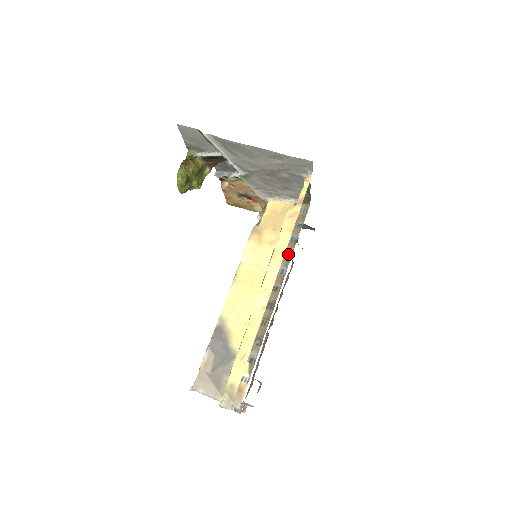
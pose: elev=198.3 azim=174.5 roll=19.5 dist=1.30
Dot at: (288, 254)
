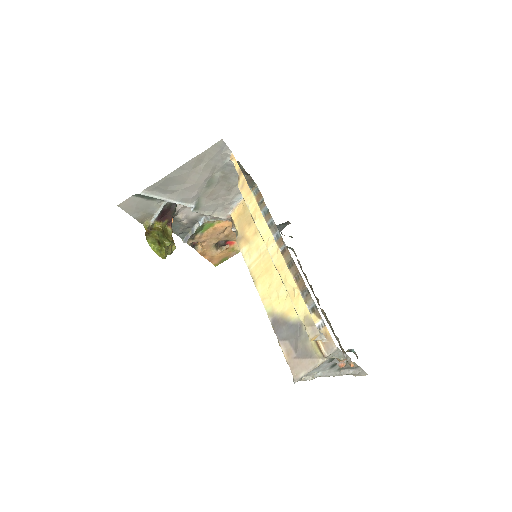
Dot at: (271, 223)
